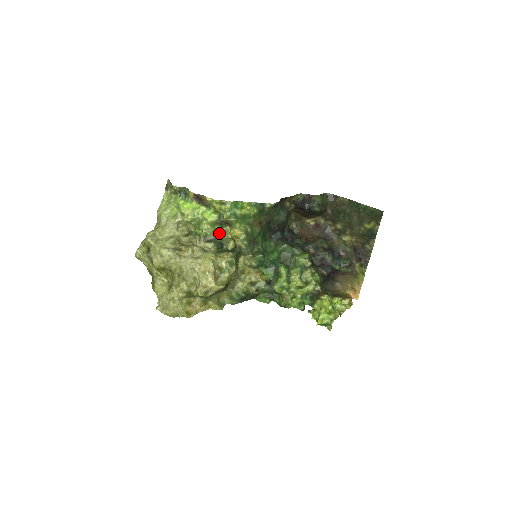
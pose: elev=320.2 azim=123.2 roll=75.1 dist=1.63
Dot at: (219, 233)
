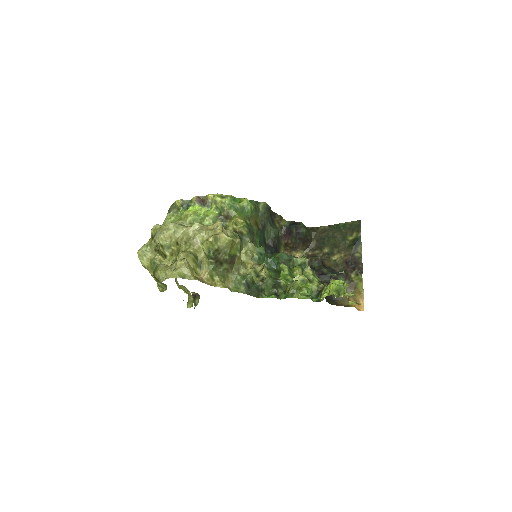
Dot at: occluded
